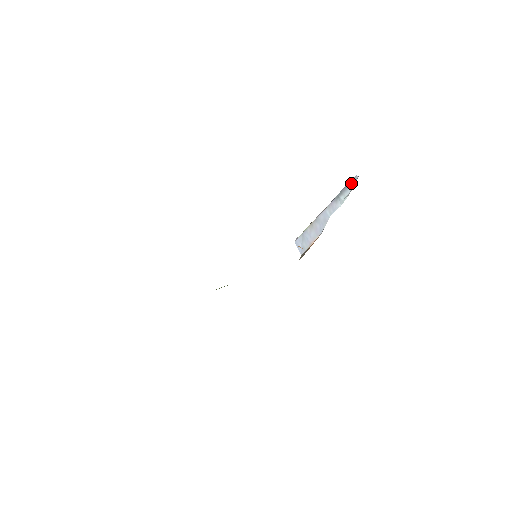
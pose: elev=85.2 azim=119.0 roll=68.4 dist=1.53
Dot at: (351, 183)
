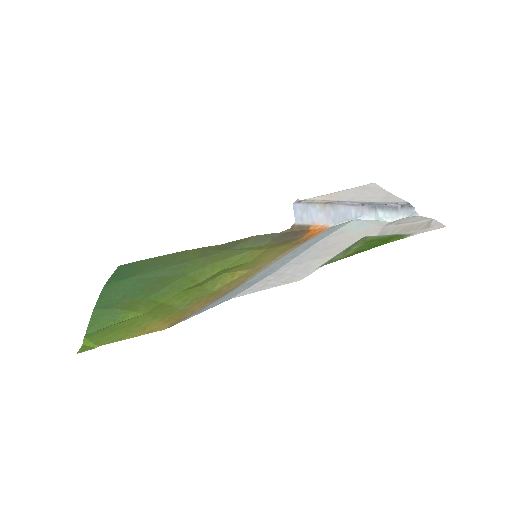
Dot at: (402, 210)
